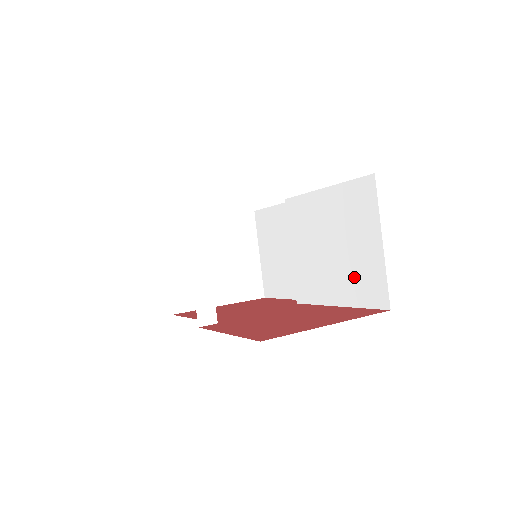
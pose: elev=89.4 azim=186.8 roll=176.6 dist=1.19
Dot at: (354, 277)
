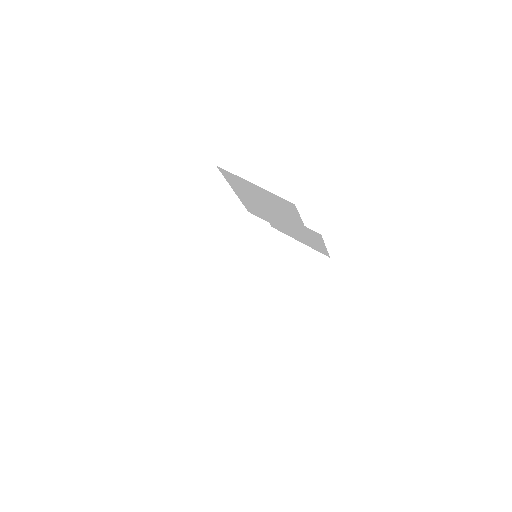
Dot at: (282, 209)
